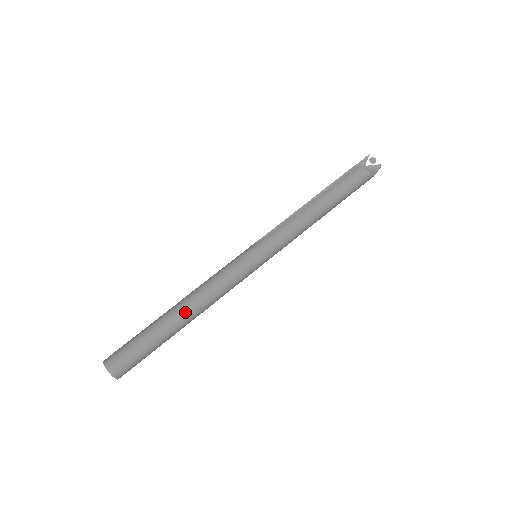
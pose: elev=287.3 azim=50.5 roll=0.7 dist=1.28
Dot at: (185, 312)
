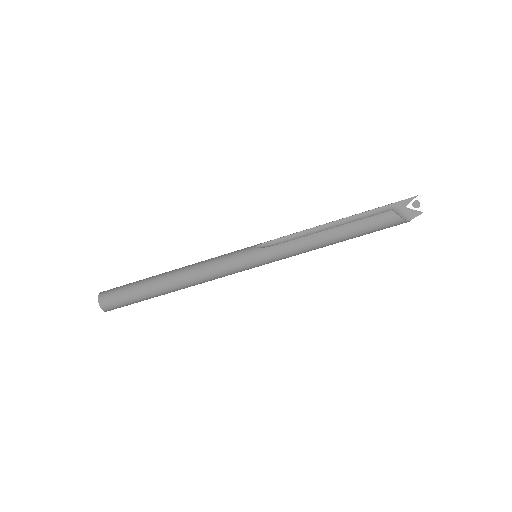
Dot at: (174, 285)
